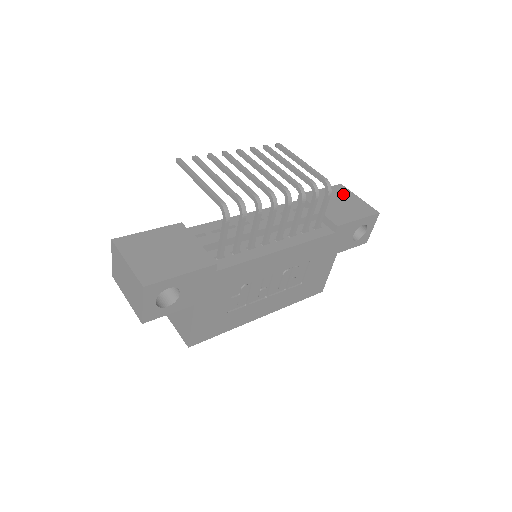
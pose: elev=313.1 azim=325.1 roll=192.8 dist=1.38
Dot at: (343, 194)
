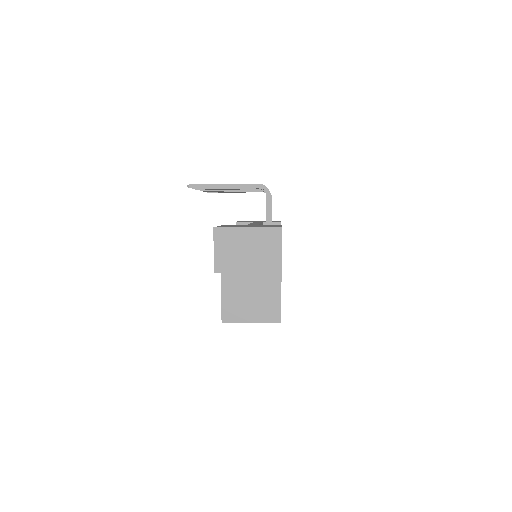
Dot at: occluded
